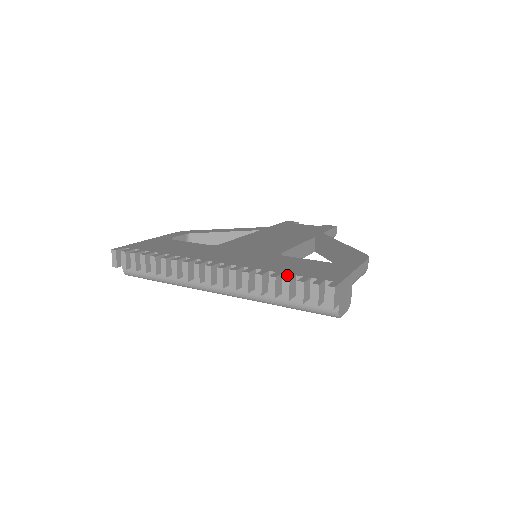
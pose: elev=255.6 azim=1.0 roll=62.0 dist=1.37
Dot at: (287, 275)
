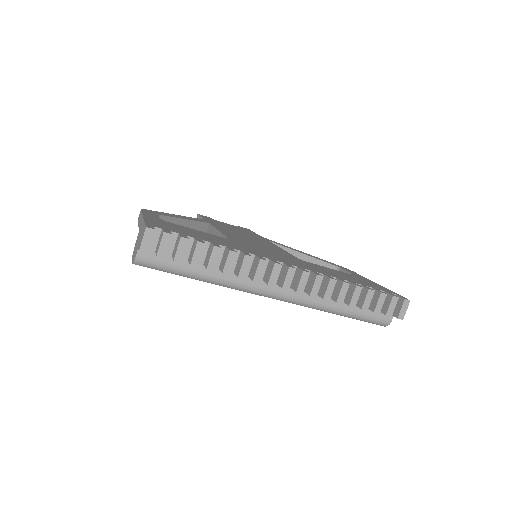
Dot at: (363, 285)
